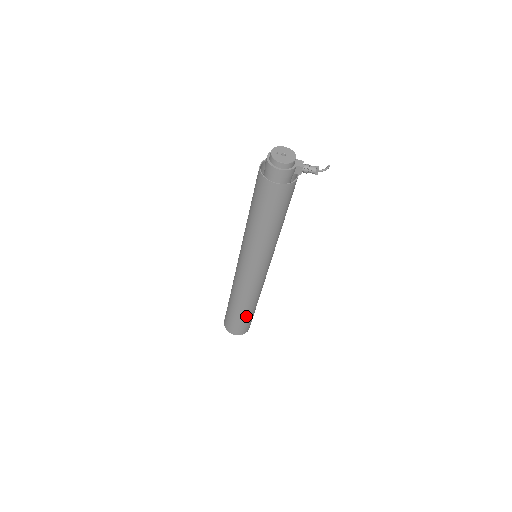
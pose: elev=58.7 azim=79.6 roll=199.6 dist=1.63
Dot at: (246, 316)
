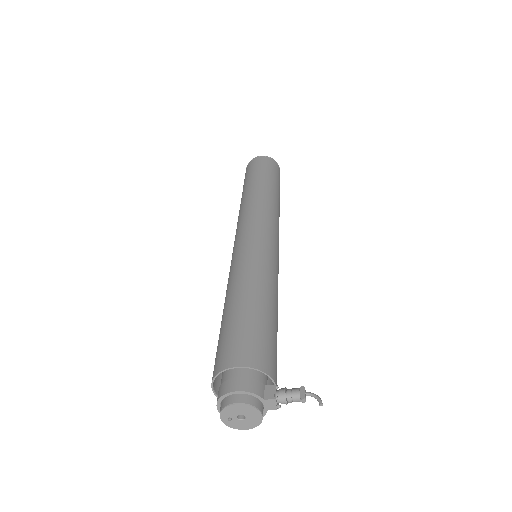
Dot at: occluded
